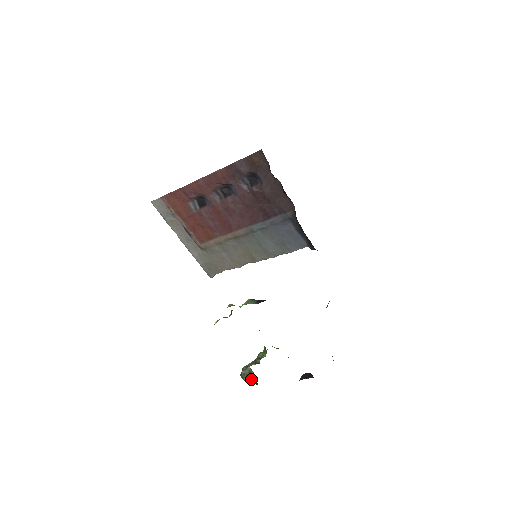
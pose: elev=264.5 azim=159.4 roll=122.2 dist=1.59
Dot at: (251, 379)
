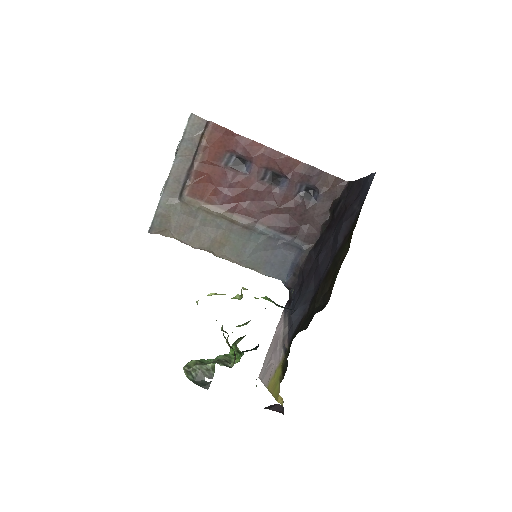
Dot at: (204, 379)
